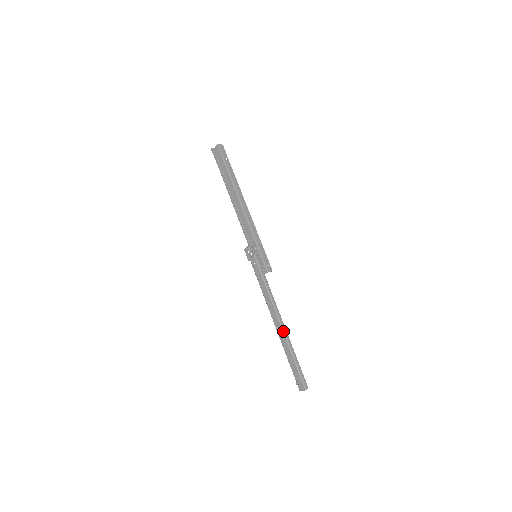
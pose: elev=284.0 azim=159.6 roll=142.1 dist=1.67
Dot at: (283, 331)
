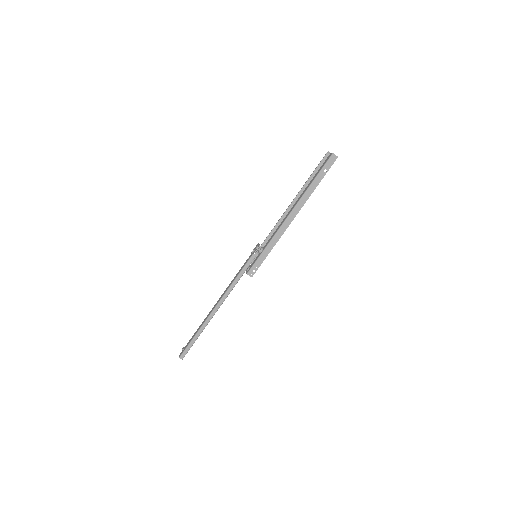
Dot at: (209, 315)
